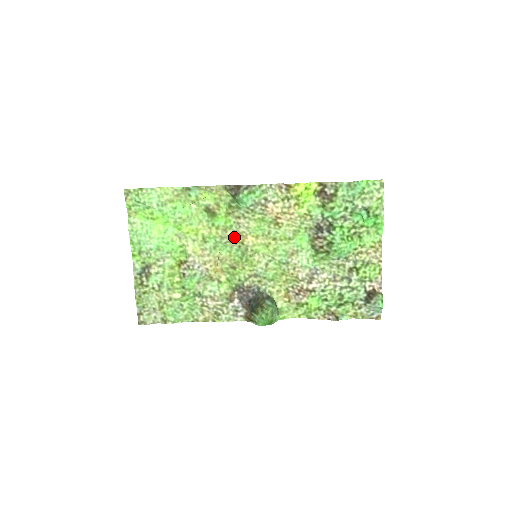
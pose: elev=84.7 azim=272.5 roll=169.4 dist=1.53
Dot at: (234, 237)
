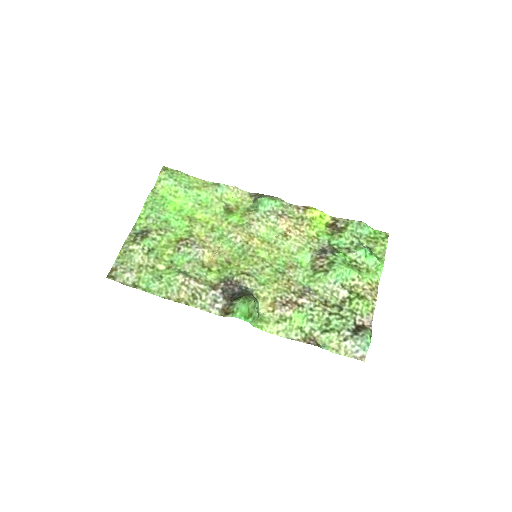
Dot at: (242, 235)
